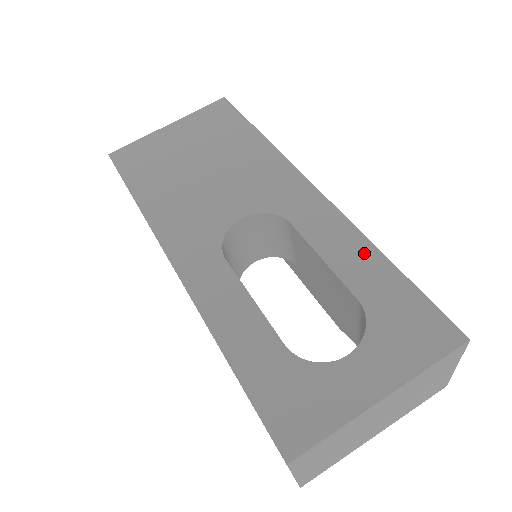
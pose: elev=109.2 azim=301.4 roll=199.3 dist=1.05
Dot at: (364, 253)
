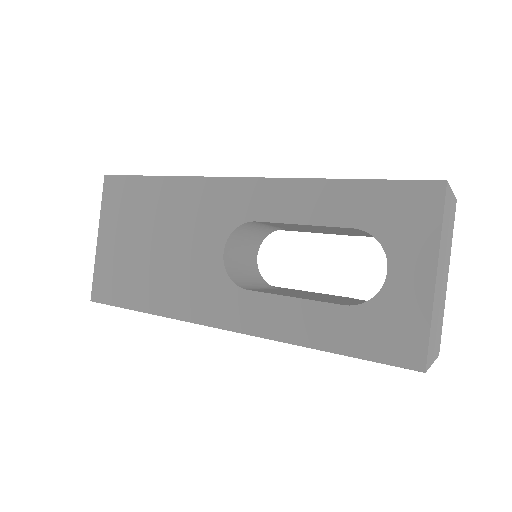
Dot at: (323, 192)
